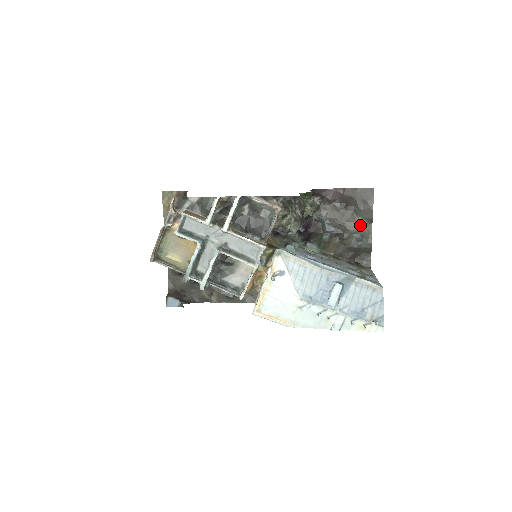
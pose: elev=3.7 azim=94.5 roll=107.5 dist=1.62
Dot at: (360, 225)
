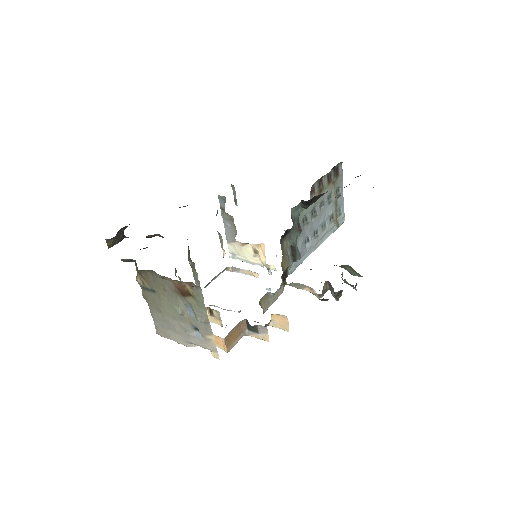
Dot at: occluded
